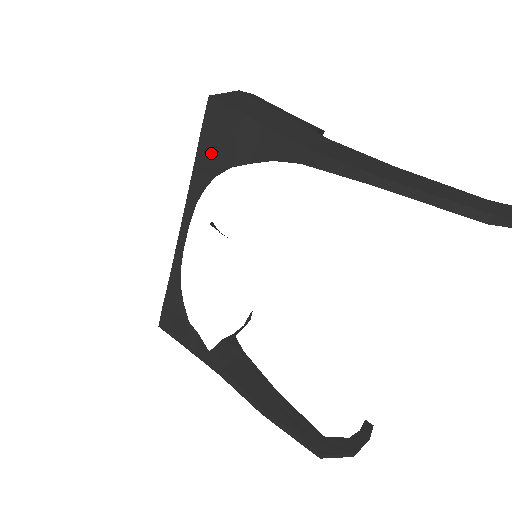
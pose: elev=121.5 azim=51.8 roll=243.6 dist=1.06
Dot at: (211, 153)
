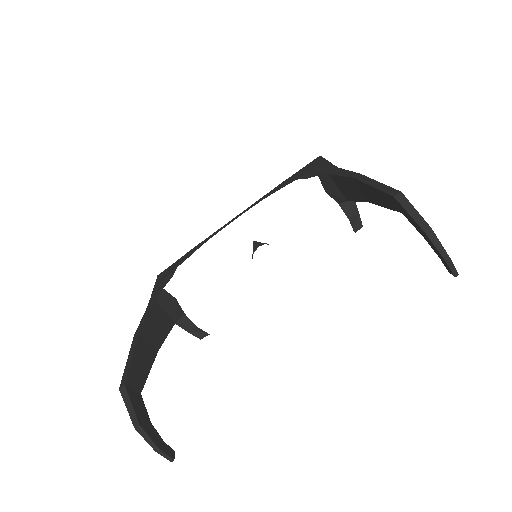
Dot at: (294, 177)
